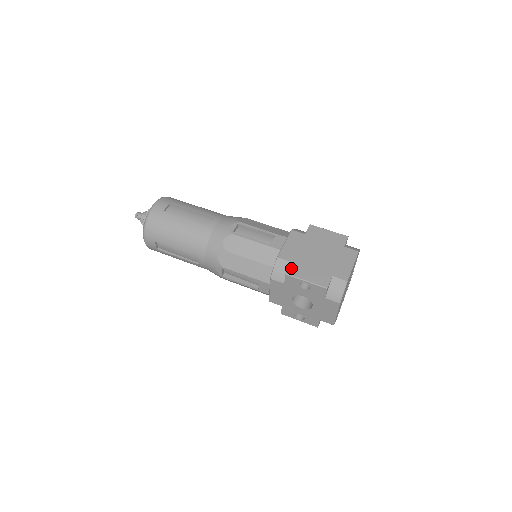
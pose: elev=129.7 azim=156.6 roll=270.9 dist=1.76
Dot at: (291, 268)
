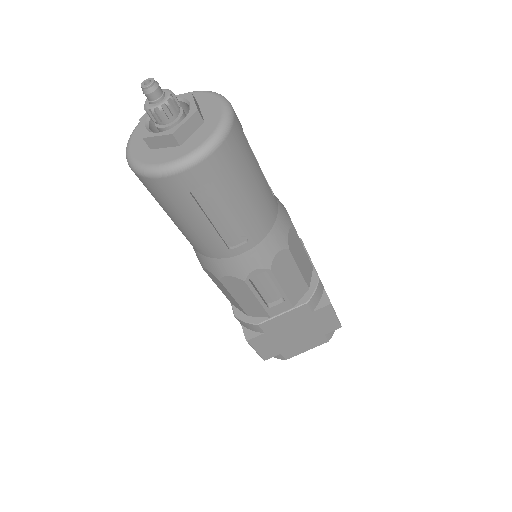
Dot at: (257, 338)
